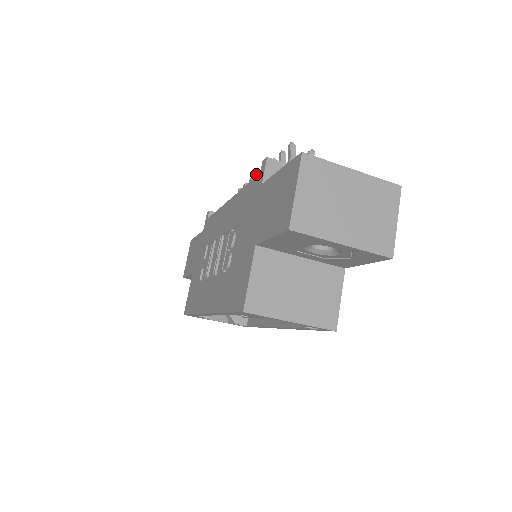
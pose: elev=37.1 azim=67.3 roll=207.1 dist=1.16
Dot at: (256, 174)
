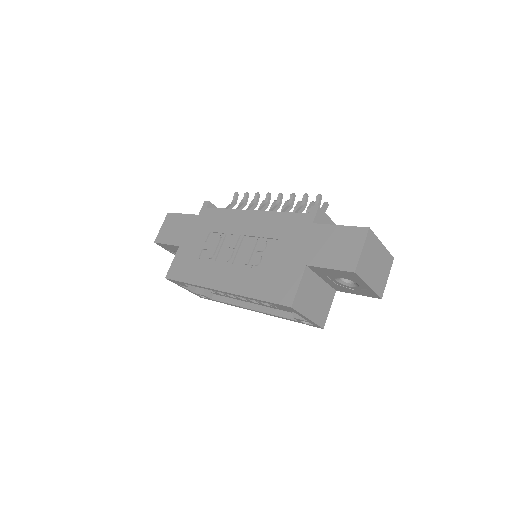
Dot at: (268, 194)
